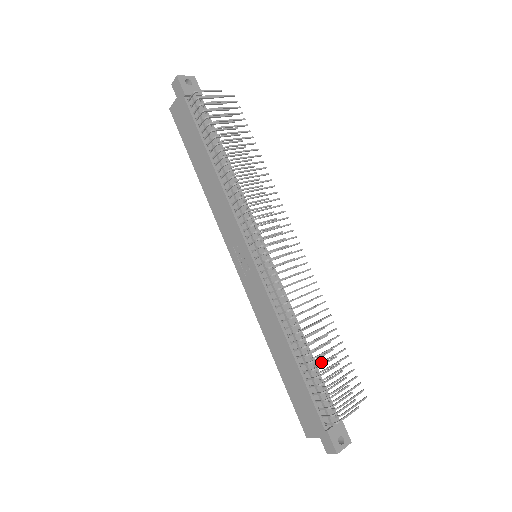
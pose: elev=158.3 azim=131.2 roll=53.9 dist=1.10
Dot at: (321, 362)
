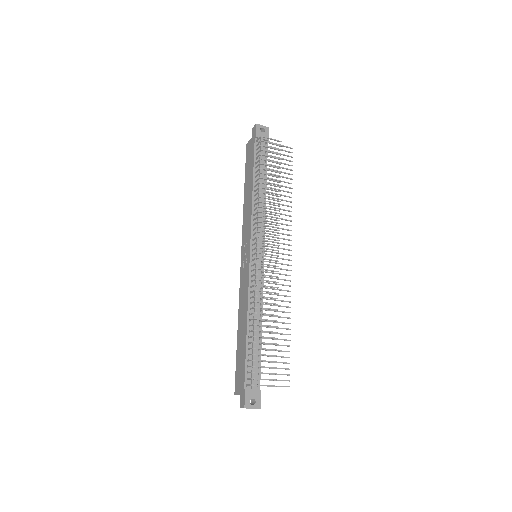
Dot at: occluded
